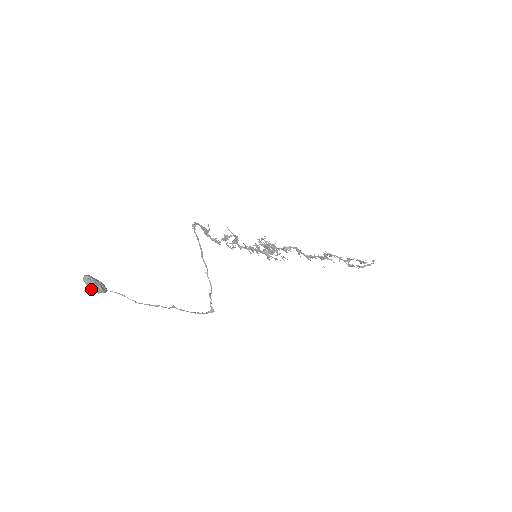
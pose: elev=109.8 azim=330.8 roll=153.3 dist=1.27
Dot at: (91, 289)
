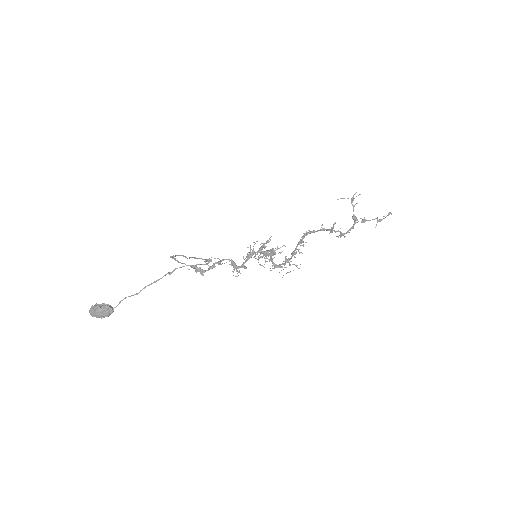
Dot at: (97, 312)
